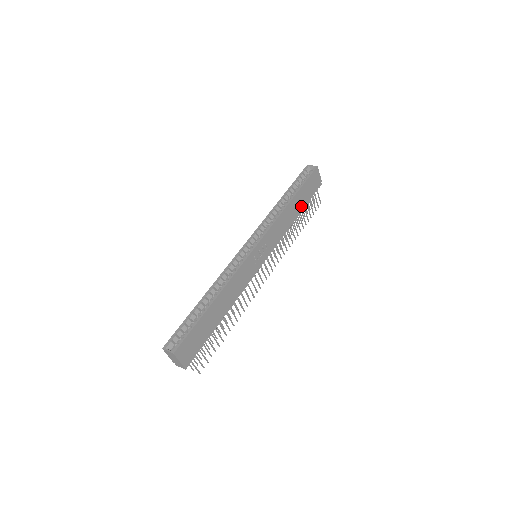
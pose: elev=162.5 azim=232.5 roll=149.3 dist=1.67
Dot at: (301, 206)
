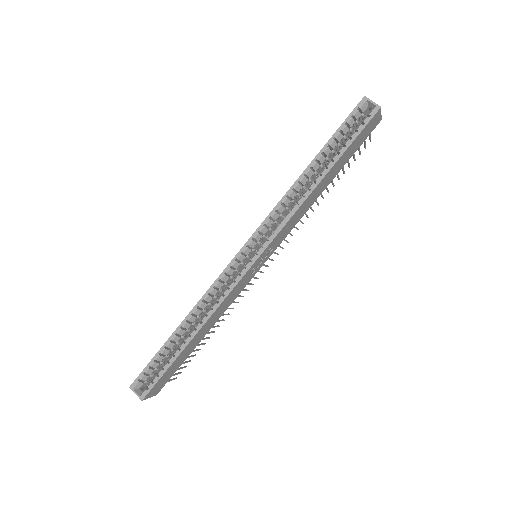
Dot at: (337, 172)
